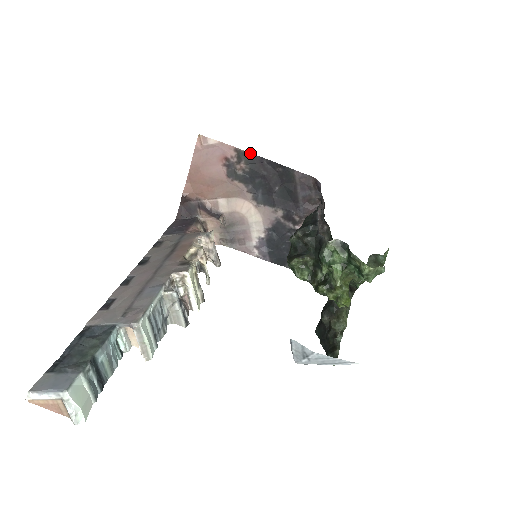
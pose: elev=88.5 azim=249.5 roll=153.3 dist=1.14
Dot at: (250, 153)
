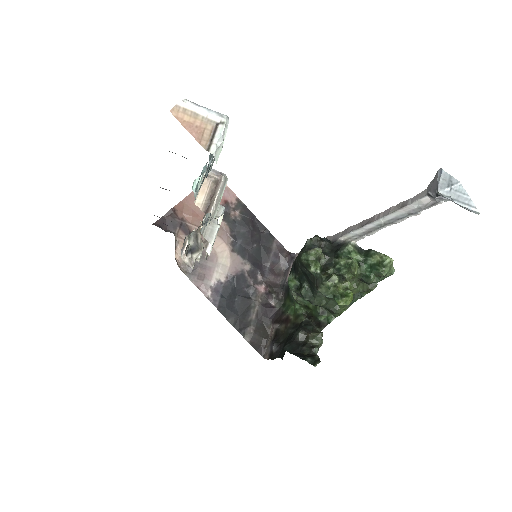
Dot at: (247, 208)
